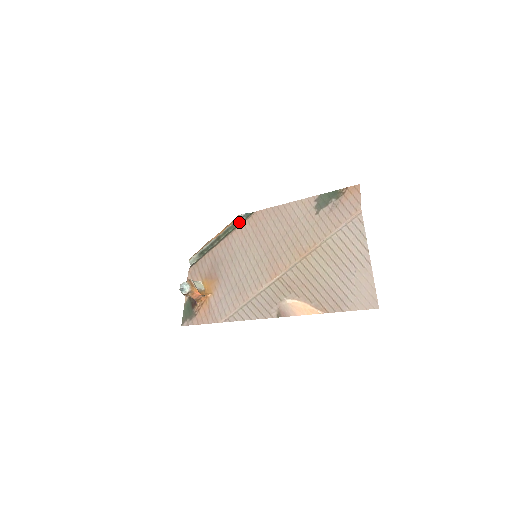
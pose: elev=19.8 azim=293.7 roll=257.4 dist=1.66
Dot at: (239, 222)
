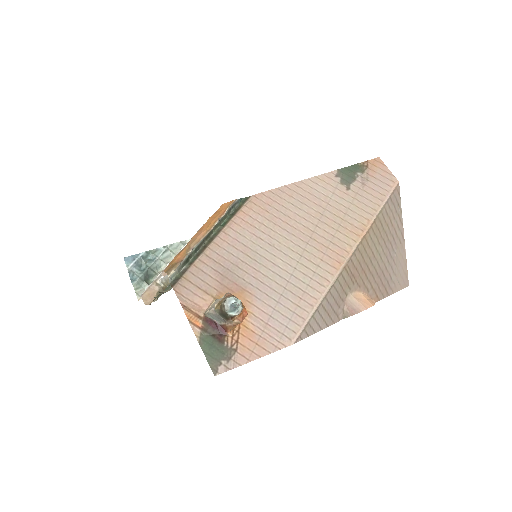
Dot at: (231, 211)
